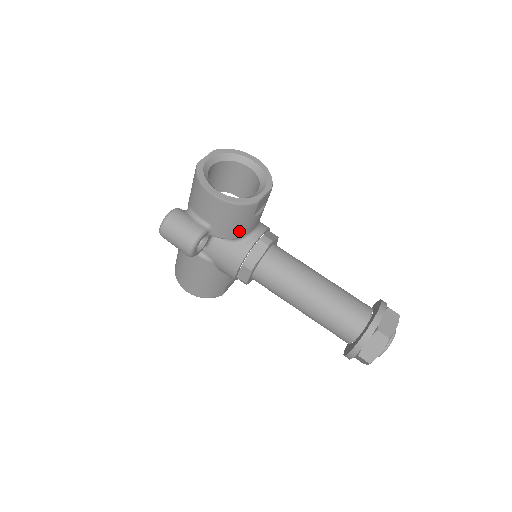
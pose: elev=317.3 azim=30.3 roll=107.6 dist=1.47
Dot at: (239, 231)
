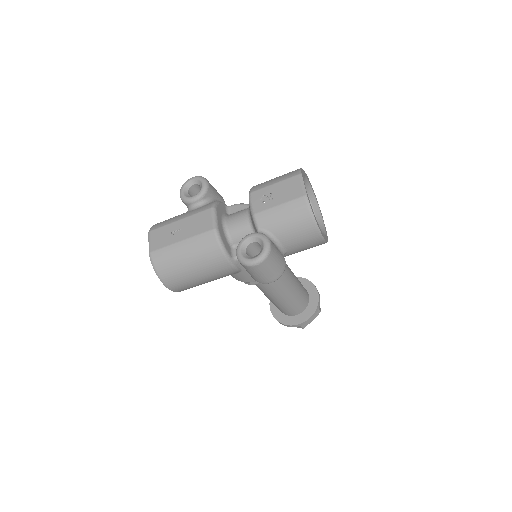
Dot at: occluded
